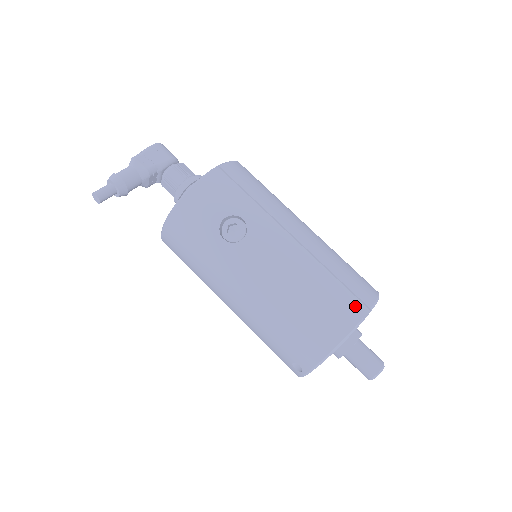
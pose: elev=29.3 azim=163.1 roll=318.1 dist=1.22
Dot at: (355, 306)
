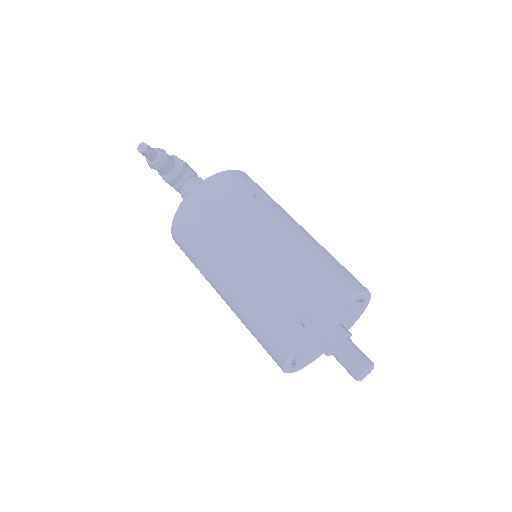
Dot at: occluded
